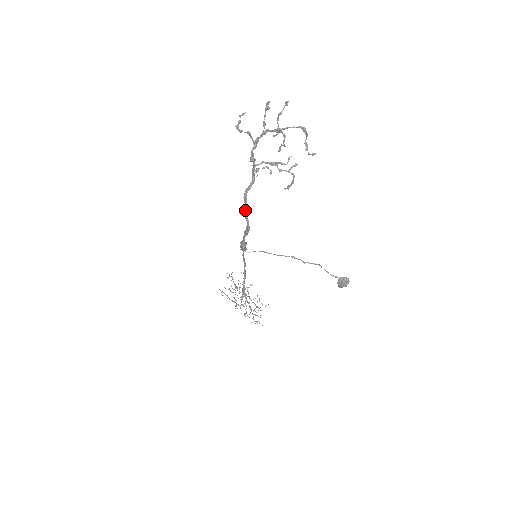
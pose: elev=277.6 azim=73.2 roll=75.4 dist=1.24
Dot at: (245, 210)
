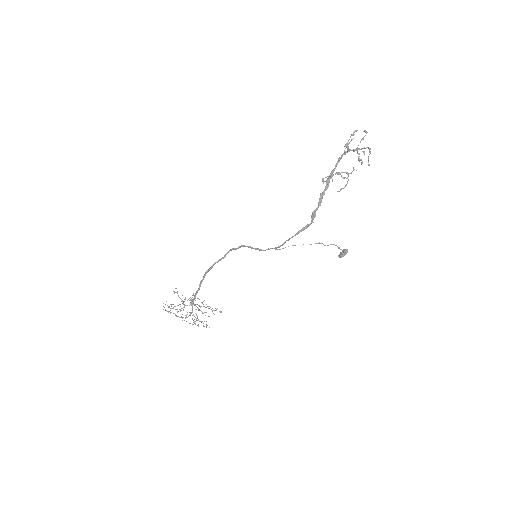
Dot at: occluded
